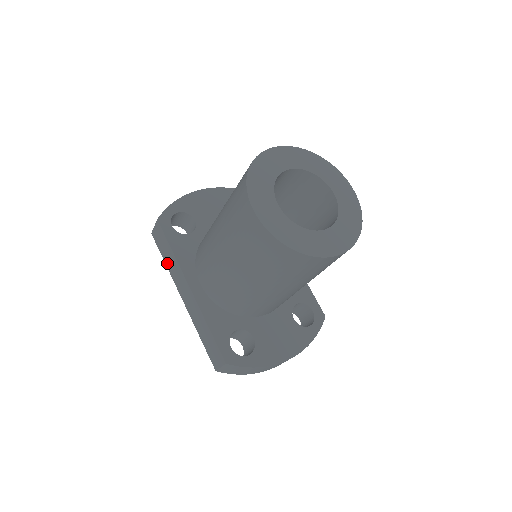
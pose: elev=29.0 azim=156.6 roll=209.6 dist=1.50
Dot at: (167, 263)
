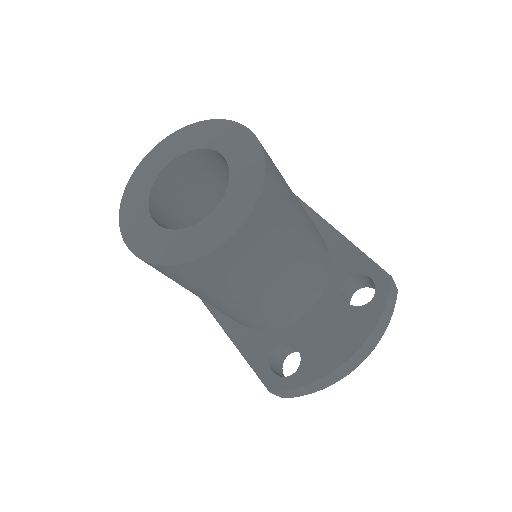
Dot at: occluded
